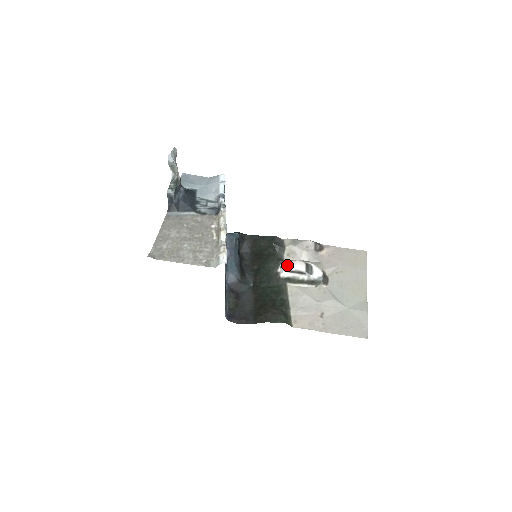
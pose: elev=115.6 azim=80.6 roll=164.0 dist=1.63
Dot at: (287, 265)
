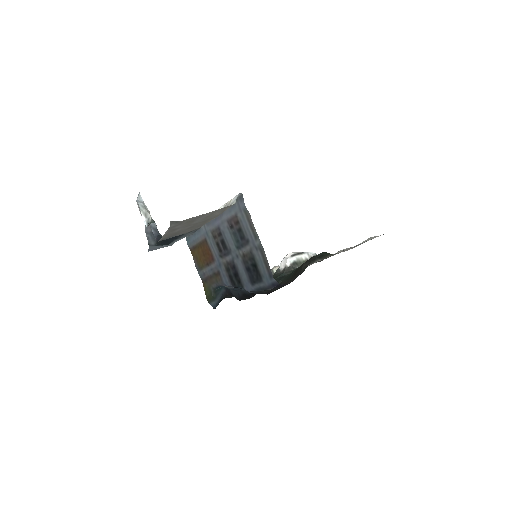
Dot at: (285, 256)
